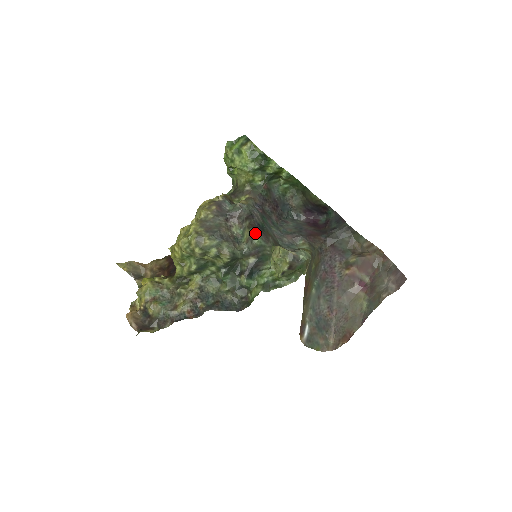
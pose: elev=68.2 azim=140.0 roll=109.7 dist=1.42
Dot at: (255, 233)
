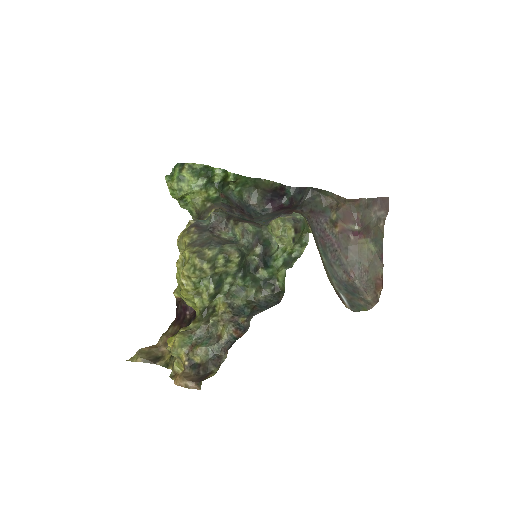
Dot at: (245, 223)
